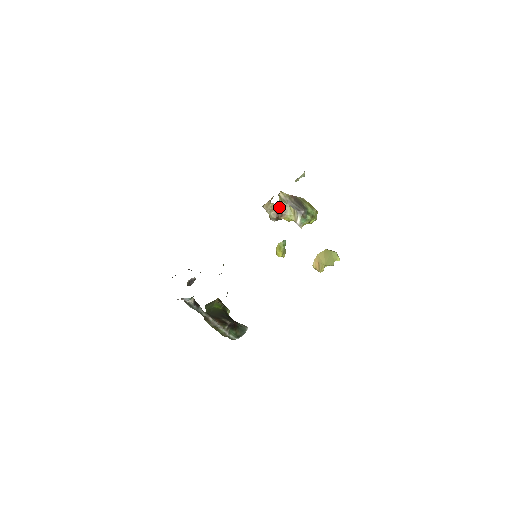
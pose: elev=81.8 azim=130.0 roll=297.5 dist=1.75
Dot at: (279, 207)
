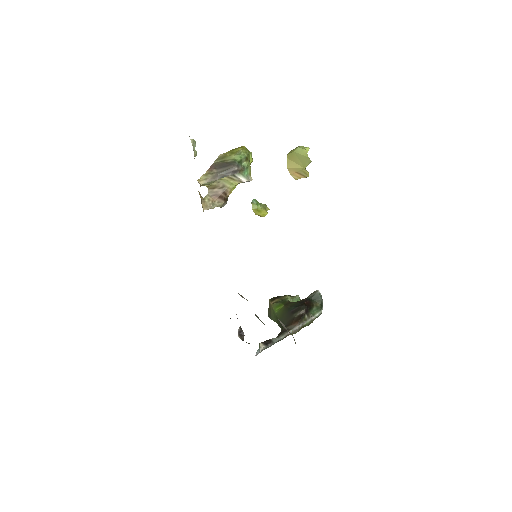
Dot at: (214, 191)
